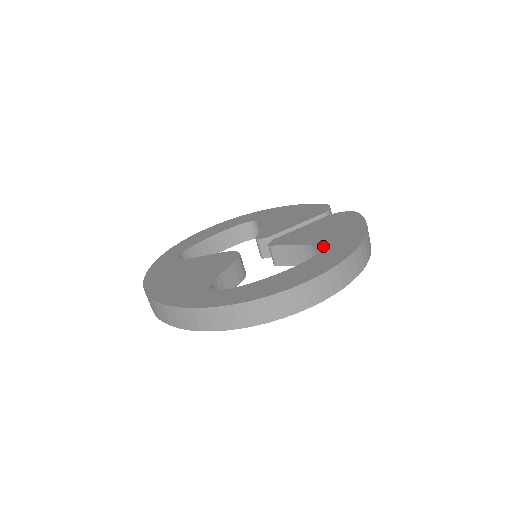
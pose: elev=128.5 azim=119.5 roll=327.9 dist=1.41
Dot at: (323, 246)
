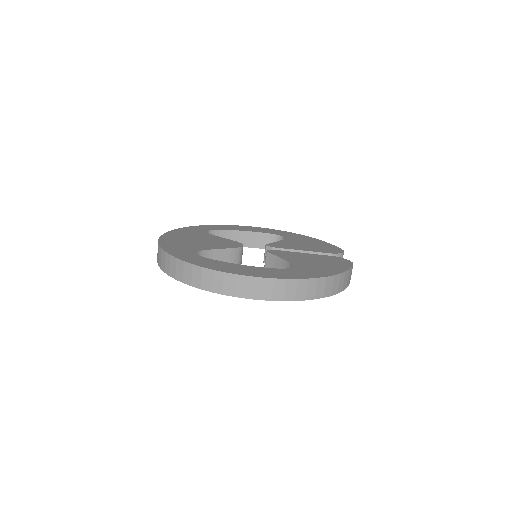
Dot at: (296, 267)
